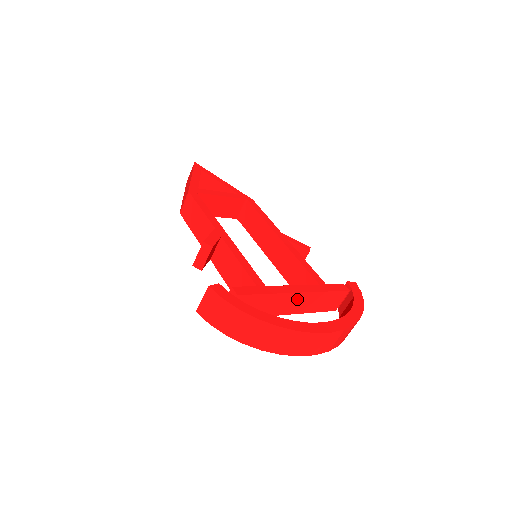
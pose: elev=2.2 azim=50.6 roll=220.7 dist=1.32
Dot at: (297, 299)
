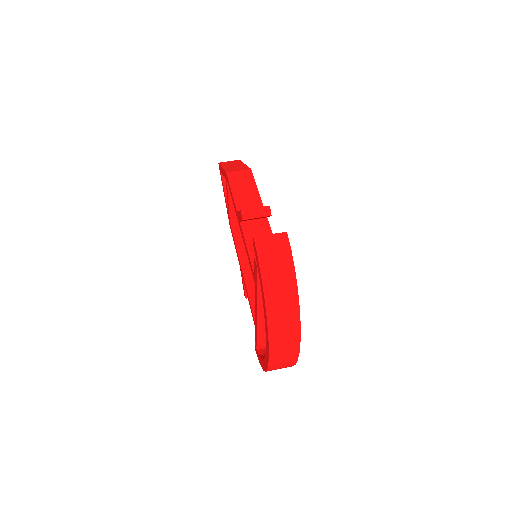
Dot at: occluded
